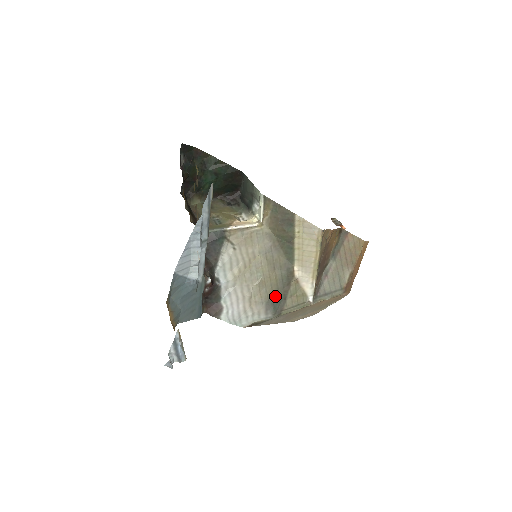
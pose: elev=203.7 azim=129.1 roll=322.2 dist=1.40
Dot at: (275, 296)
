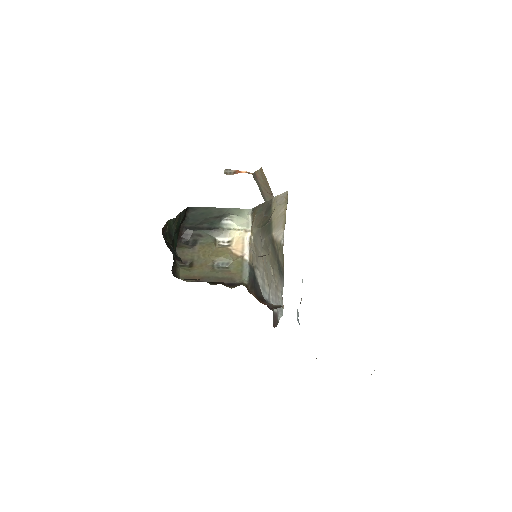
Dot at: (278, 266)
